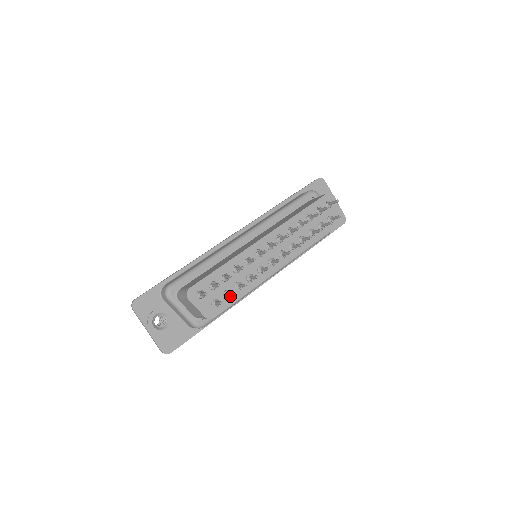
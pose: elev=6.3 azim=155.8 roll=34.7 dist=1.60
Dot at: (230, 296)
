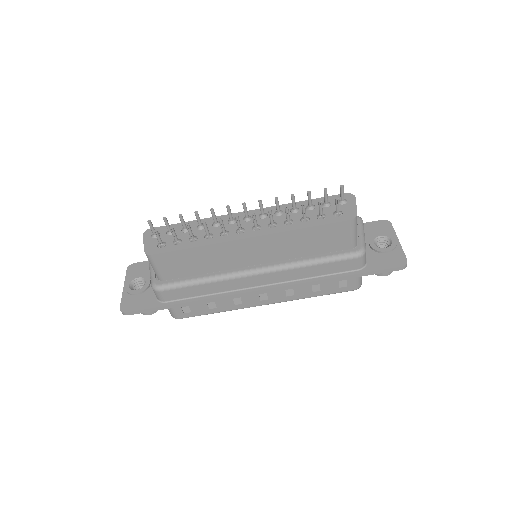
Dot at: (180, 245)
